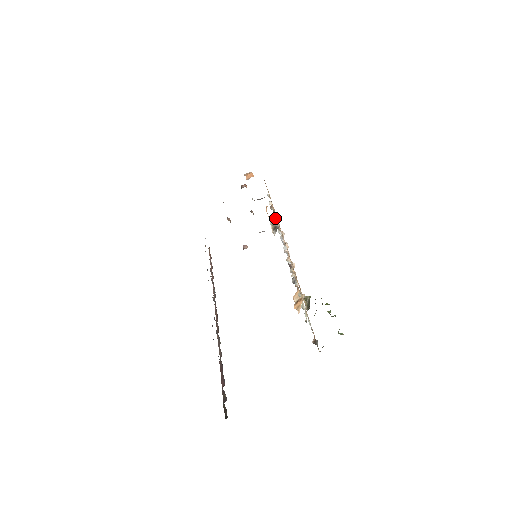
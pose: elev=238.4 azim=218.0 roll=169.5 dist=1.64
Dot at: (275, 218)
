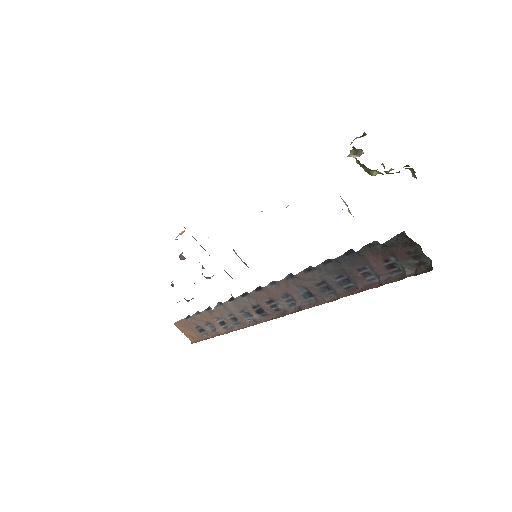
Dot at: occluded
